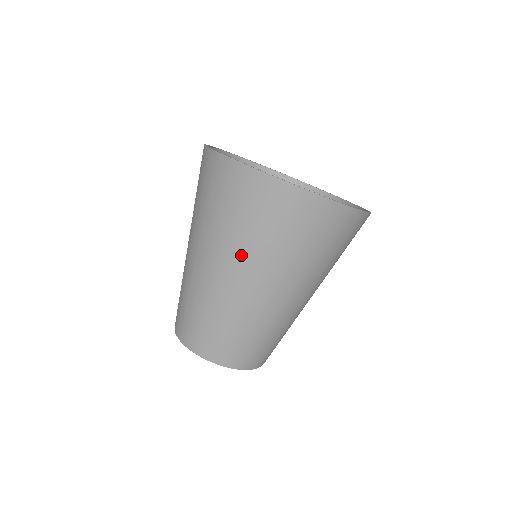
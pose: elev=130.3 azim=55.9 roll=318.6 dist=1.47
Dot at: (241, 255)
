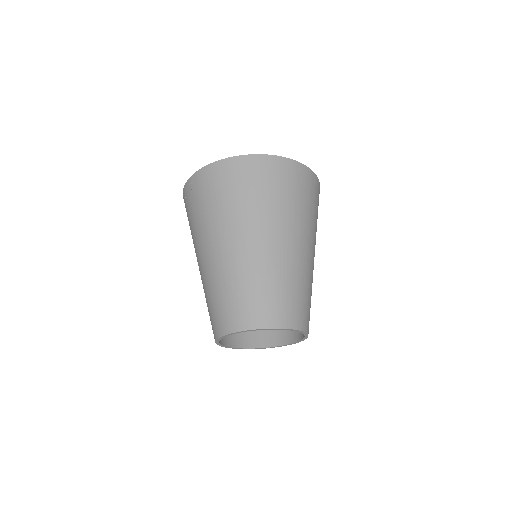
Dot at: (271, 219)
